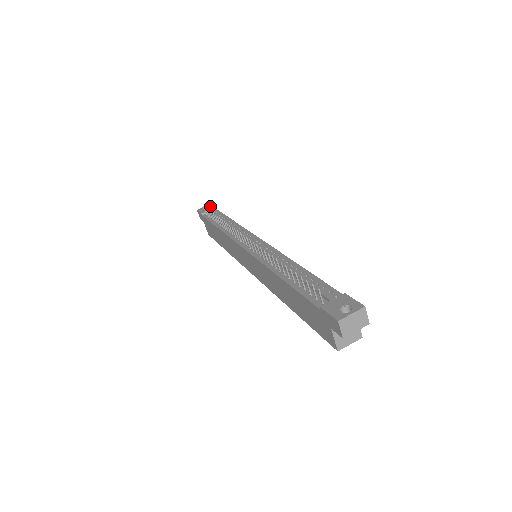
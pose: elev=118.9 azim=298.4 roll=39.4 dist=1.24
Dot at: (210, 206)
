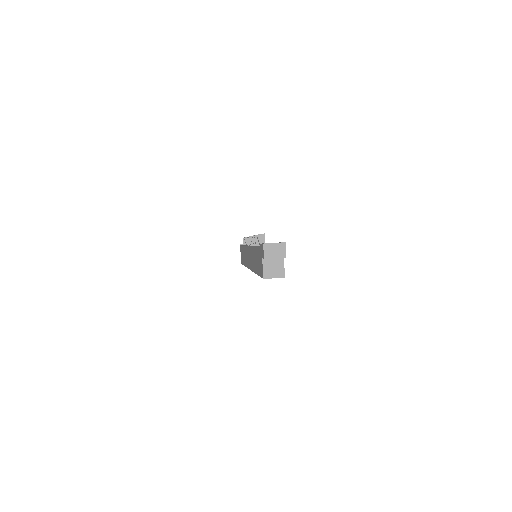
Dot at: occluded
